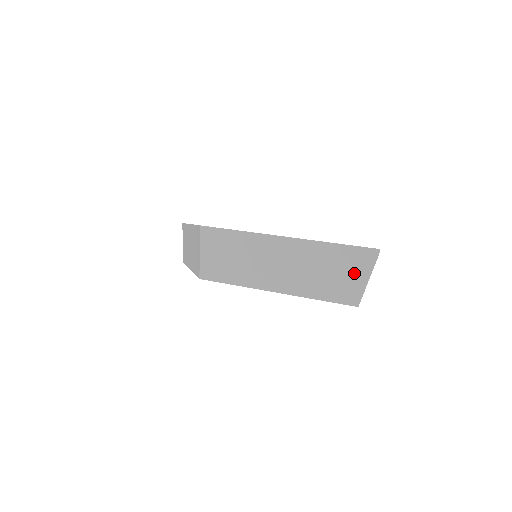
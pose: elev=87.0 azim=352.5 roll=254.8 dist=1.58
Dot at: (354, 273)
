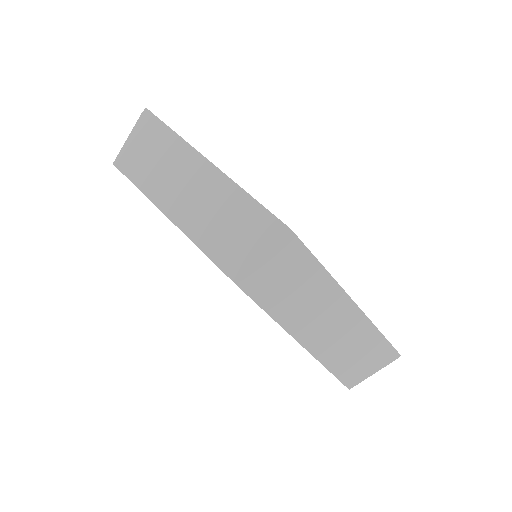
Dot at: (371, 363)
